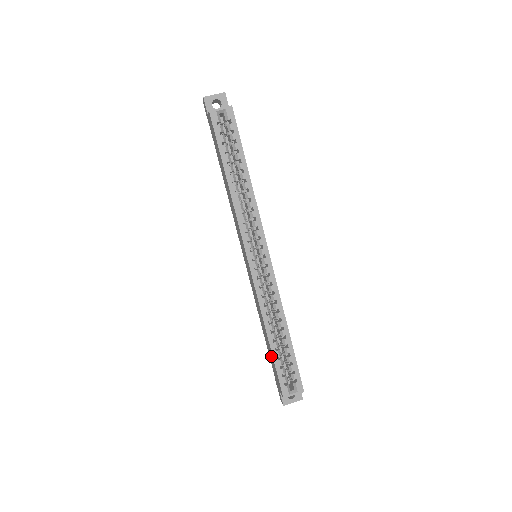
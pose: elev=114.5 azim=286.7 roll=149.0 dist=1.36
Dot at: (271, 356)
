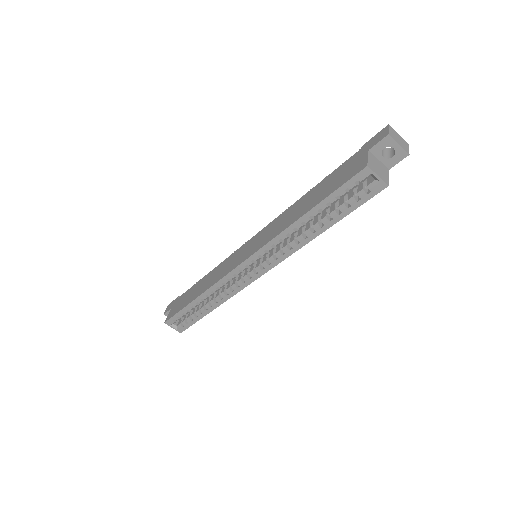
Dot at: (187, 300)
